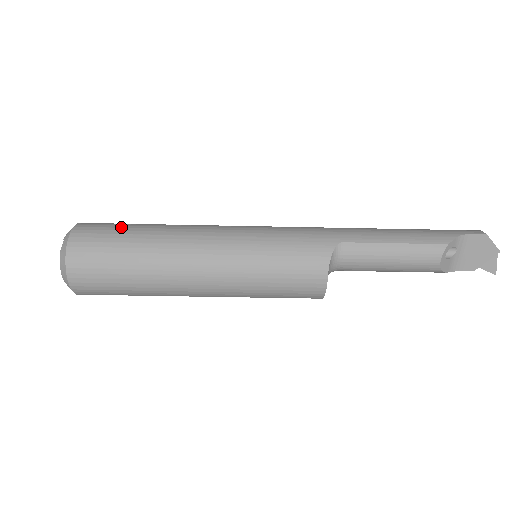
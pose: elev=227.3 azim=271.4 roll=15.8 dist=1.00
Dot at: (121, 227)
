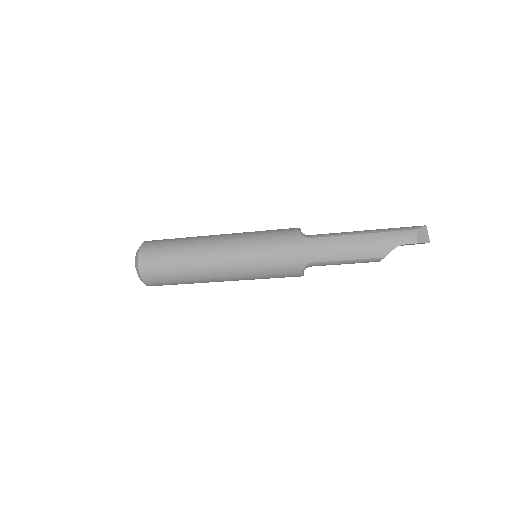
Dot at: (166, 263)
